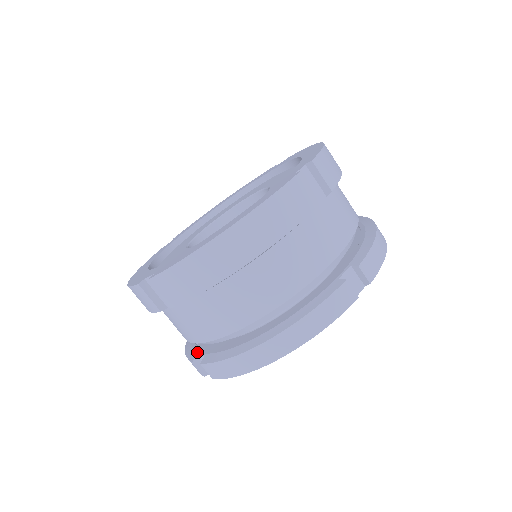
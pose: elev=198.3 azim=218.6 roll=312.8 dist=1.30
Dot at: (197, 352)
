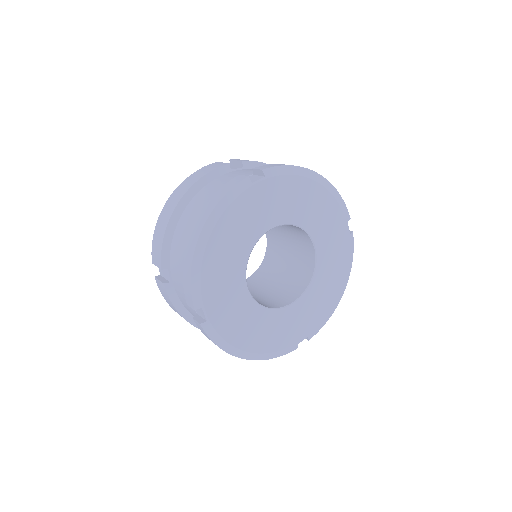
Dot at: occluded
